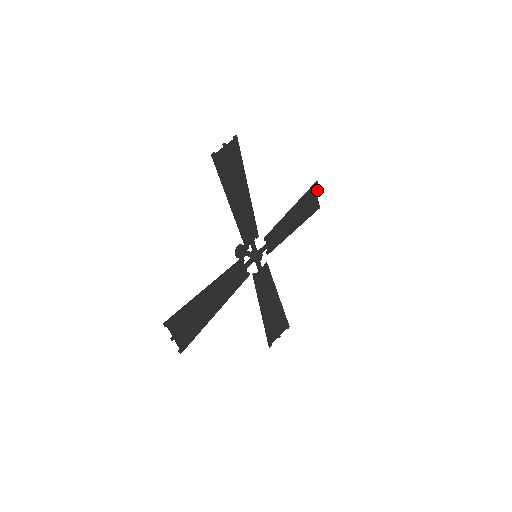
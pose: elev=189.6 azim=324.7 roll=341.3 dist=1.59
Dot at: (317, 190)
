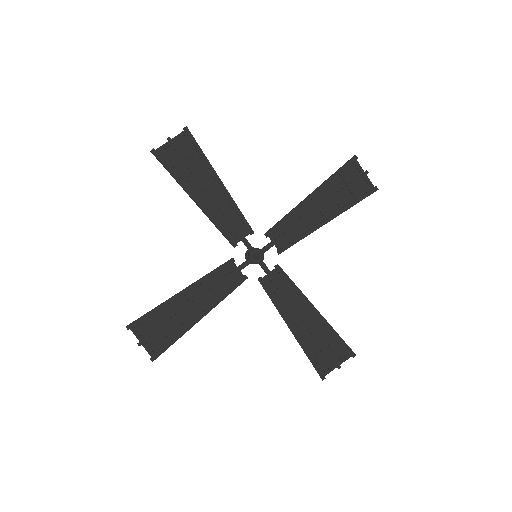
Dot at: (360, 167)
